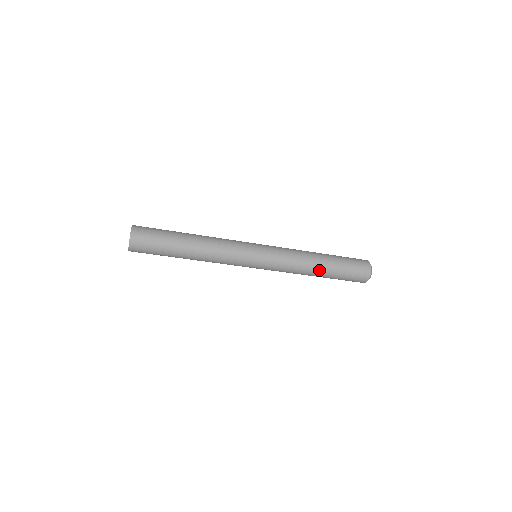
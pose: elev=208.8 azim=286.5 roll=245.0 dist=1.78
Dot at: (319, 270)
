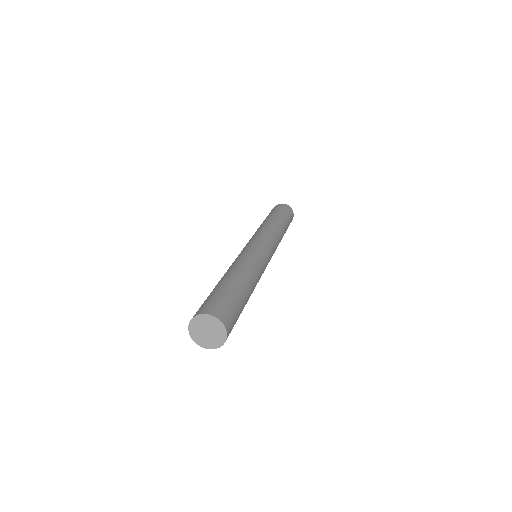
Dot at: occluded
